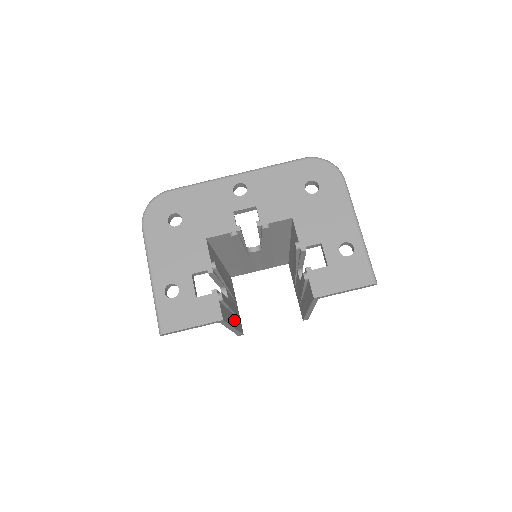
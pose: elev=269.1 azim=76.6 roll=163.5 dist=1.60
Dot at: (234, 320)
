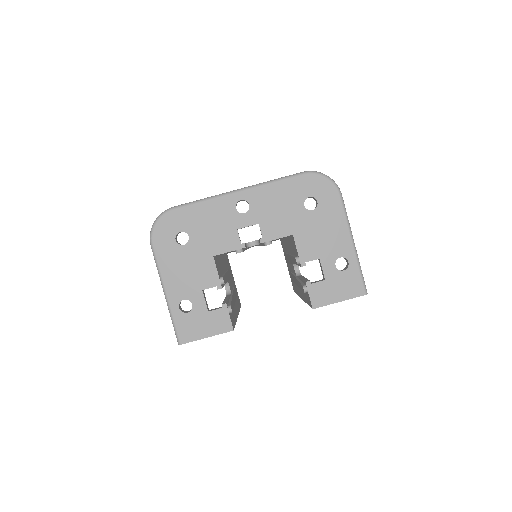
Dot at: (236, 306)
